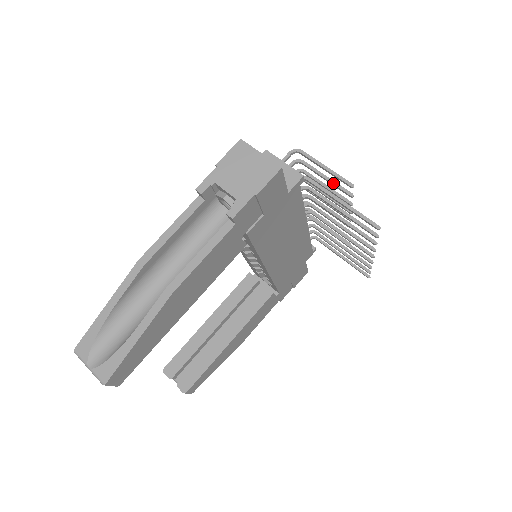
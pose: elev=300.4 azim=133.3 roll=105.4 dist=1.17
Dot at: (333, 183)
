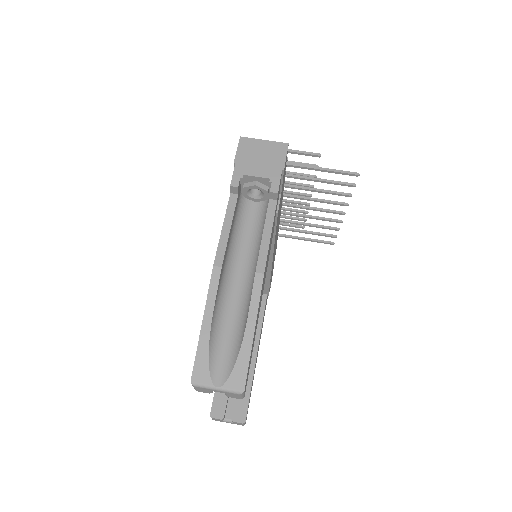
Dot at: (298, 163)
